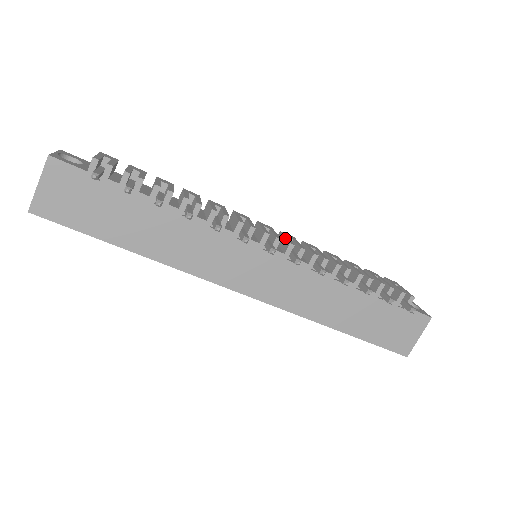
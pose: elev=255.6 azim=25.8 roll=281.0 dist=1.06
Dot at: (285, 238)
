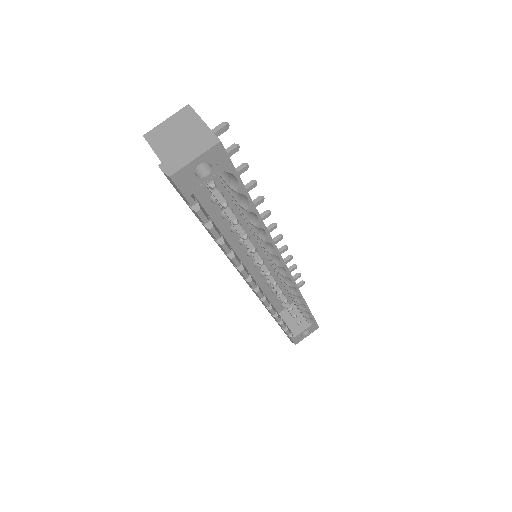
Dot at: occluded
